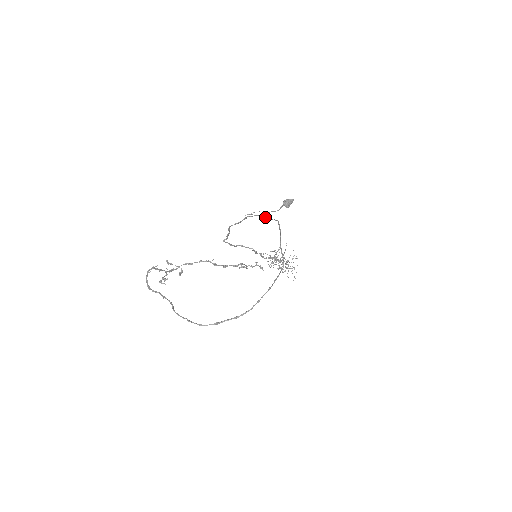
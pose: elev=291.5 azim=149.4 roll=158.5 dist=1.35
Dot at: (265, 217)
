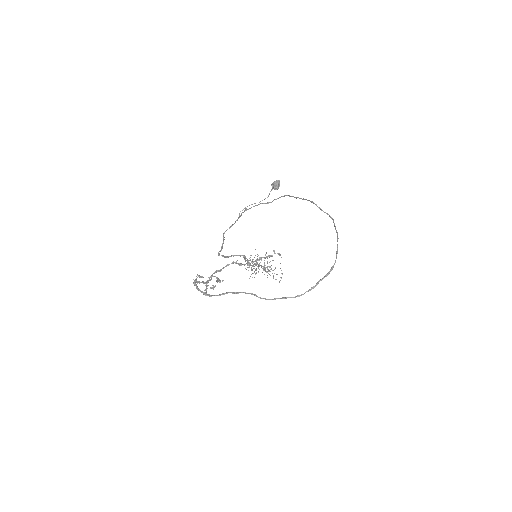
Dot at: (265, 203)
